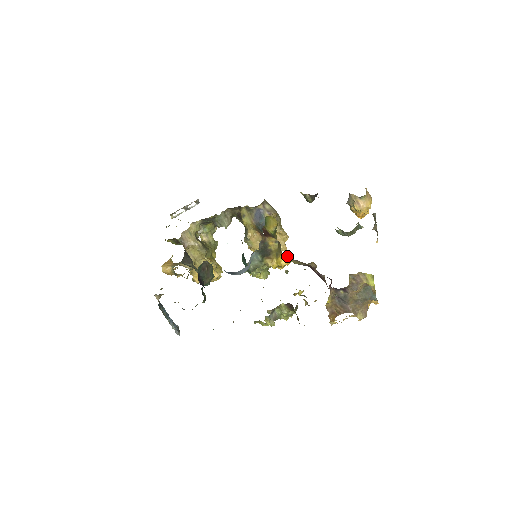
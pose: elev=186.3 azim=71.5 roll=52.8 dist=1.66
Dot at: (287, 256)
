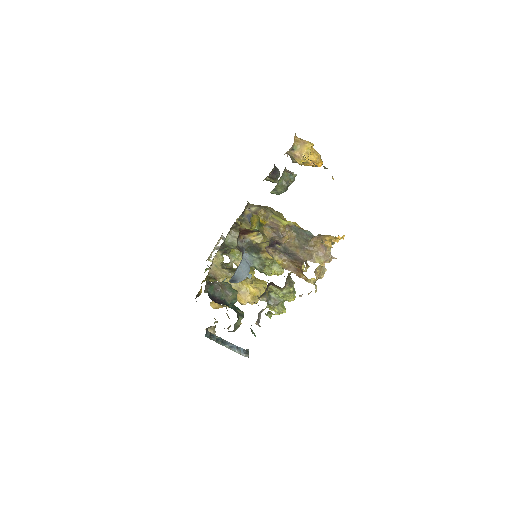
Dot at: occluded
